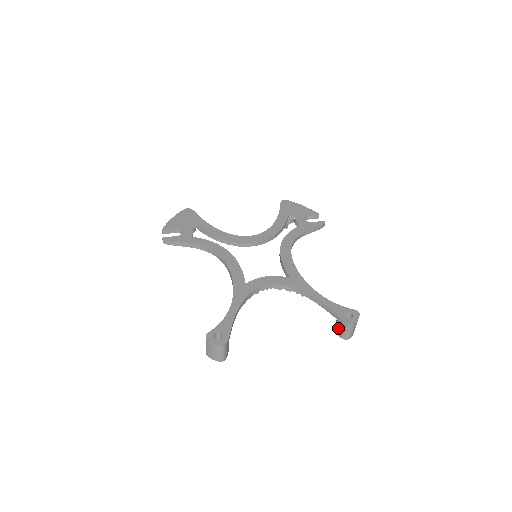
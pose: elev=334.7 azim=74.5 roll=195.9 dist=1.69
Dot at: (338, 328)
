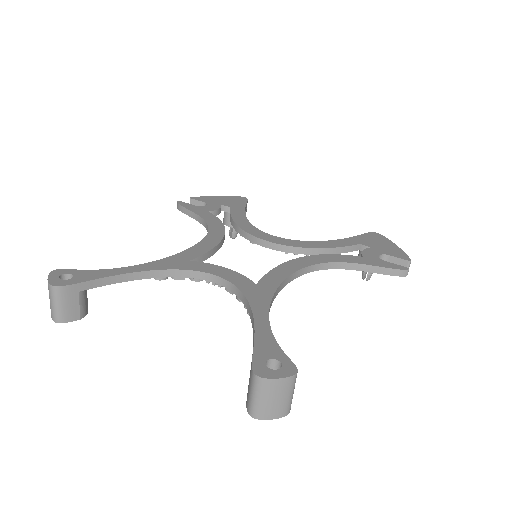
Dot at: occluded
